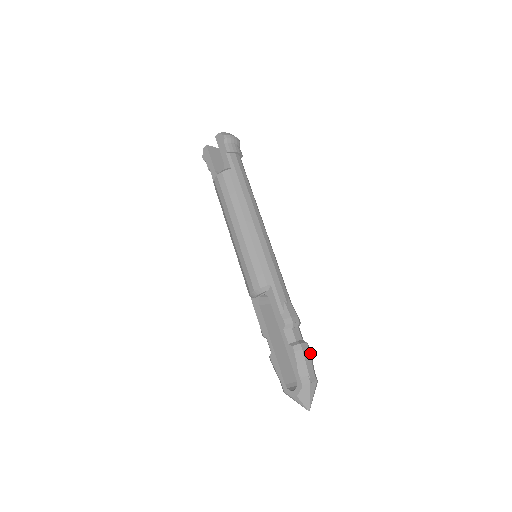
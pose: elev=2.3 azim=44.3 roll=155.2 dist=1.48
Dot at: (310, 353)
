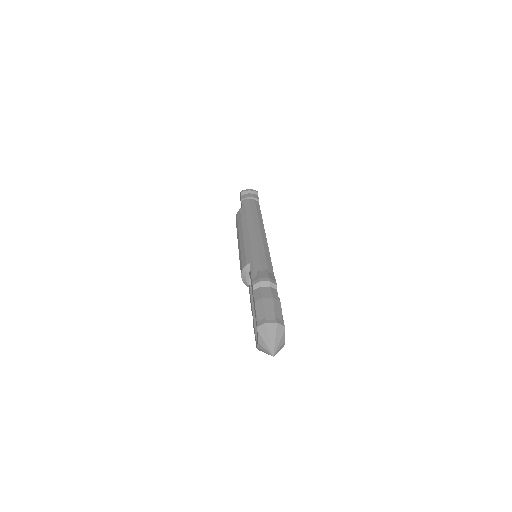
Dot at: (277, 303)
